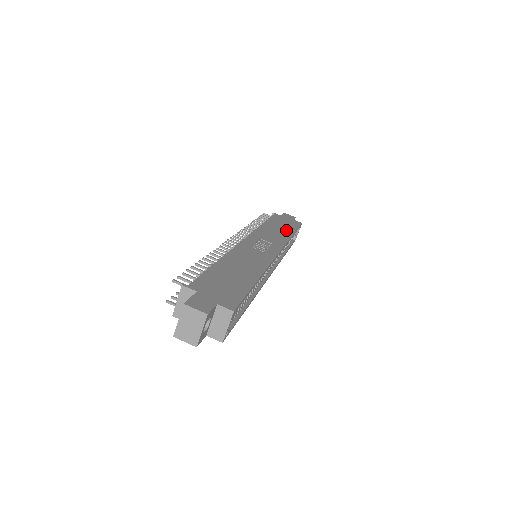
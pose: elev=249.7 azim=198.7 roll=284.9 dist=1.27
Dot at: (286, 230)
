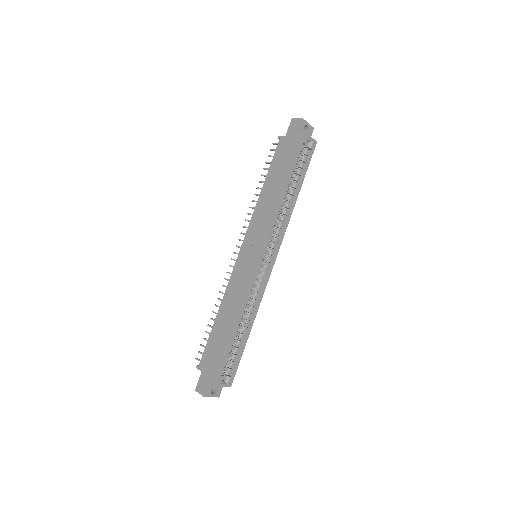
Dot at: (280, 183)
